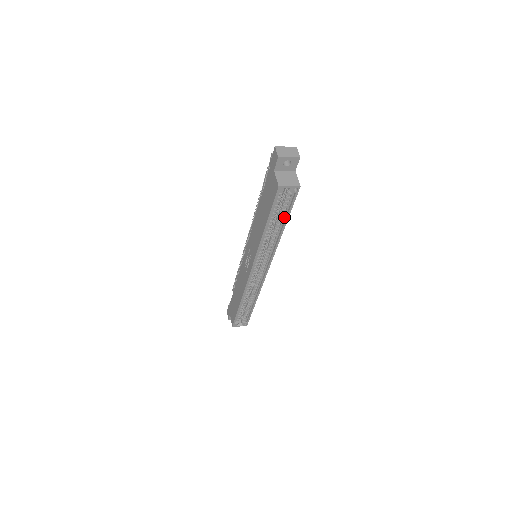
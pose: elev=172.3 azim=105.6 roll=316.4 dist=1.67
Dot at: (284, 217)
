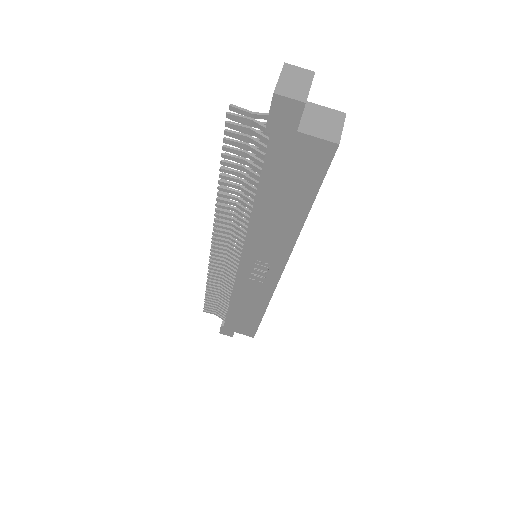
Dot at: occluded
